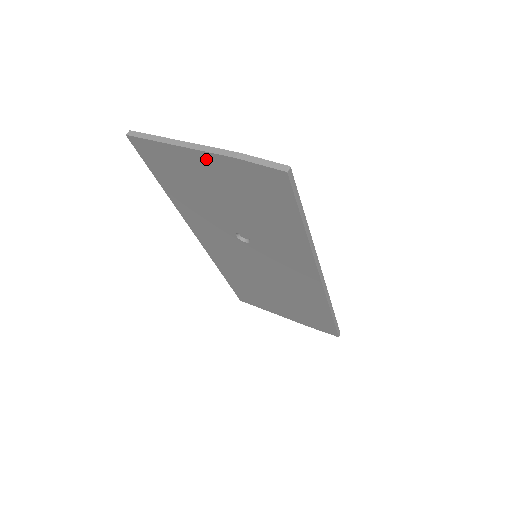
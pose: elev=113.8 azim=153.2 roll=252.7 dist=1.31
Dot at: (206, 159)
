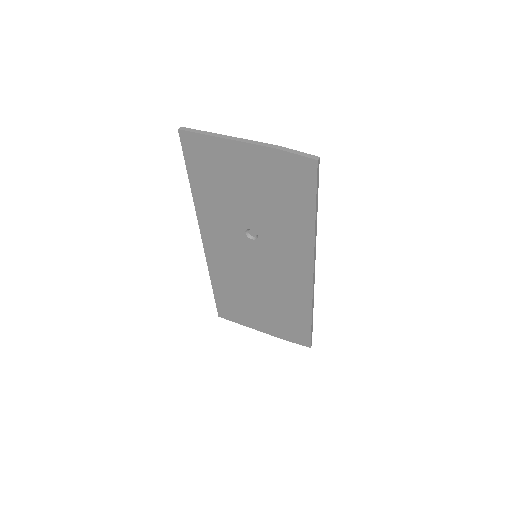
Dot at: (248, 151)
